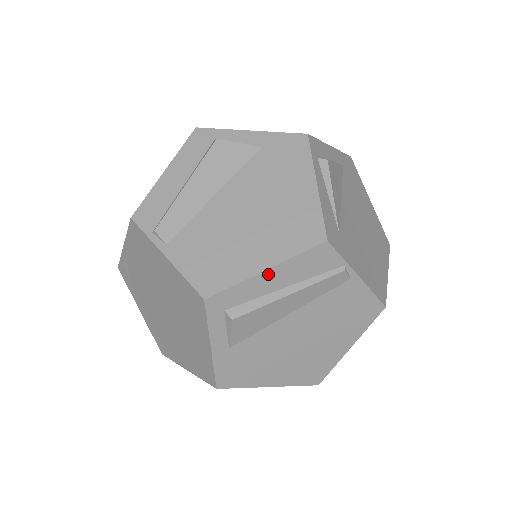
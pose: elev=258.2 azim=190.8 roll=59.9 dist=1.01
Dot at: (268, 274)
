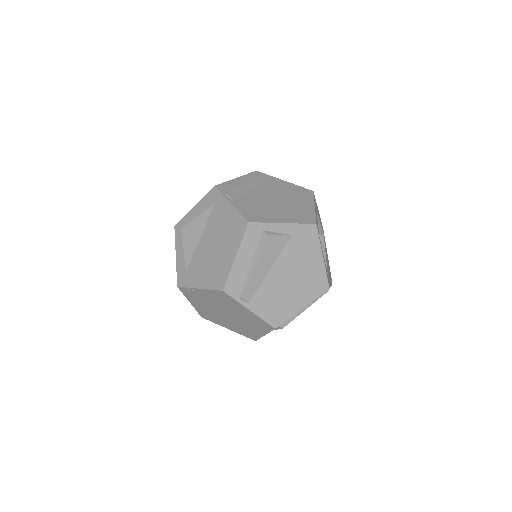
Dot at: occluded
